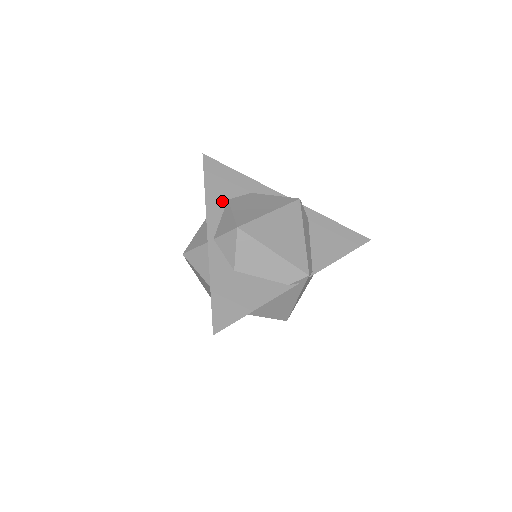
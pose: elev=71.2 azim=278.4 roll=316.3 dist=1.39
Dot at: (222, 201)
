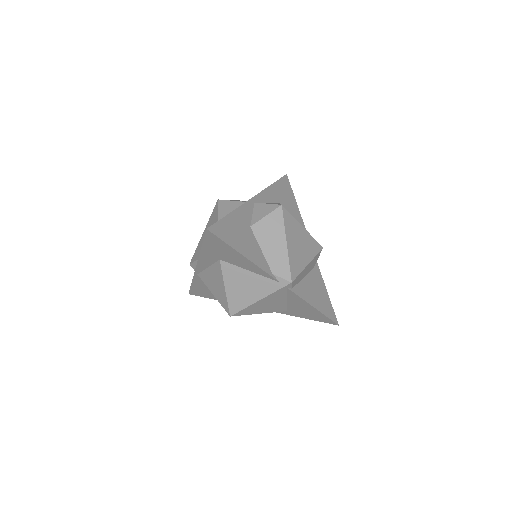
Dot at: (276, 199)
